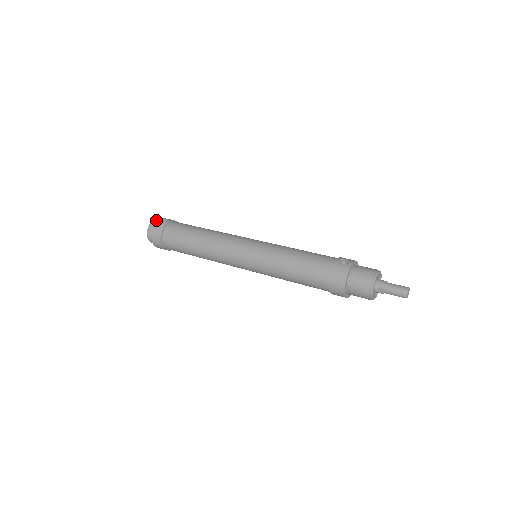
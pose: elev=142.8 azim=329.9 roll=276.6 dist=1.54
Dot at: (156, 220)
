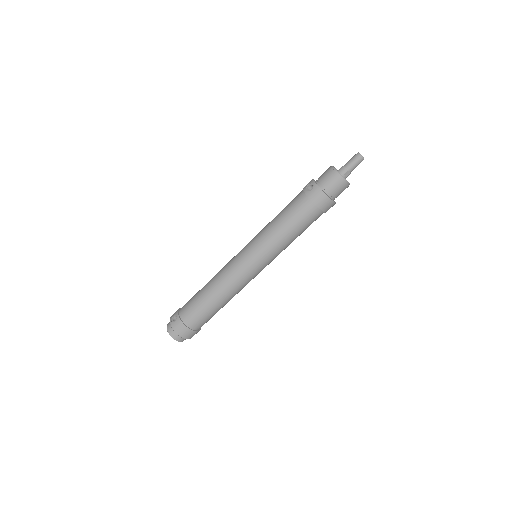
Dot at: (167, 325)
